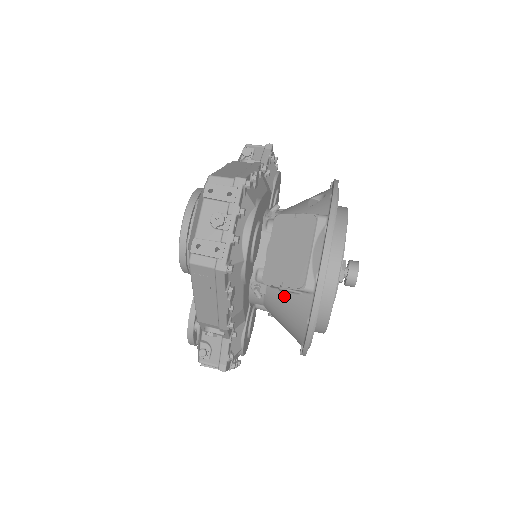
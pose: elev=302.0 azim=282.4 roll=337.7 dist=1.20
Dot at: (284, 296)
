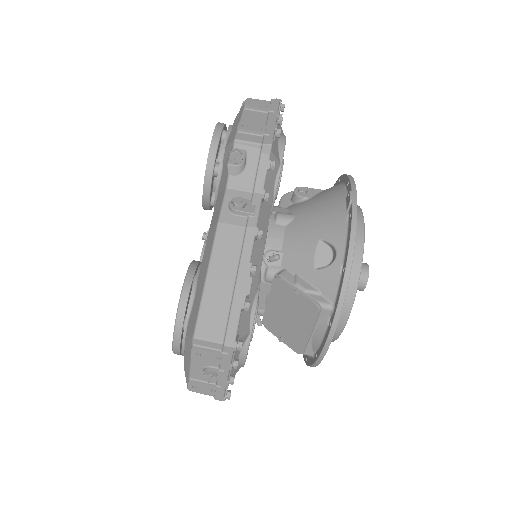
Dot at: occluded
